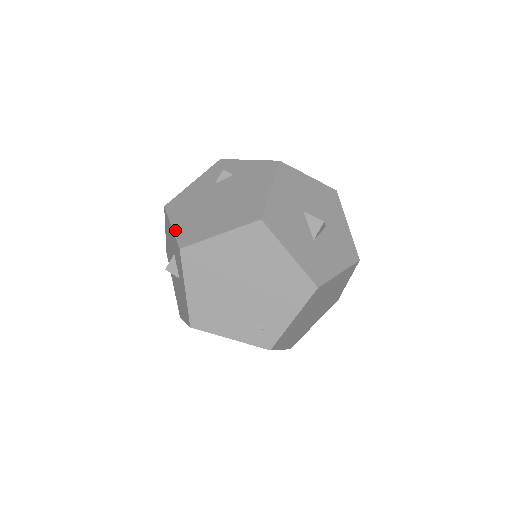
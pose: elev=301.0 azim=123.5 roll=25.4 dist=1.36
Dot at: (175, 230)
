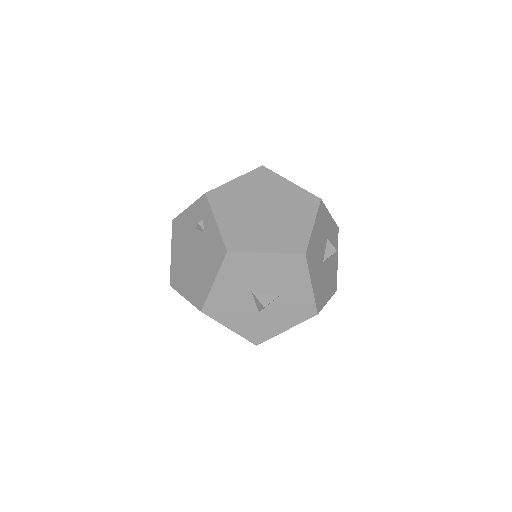
Dot at: (171, 261)
